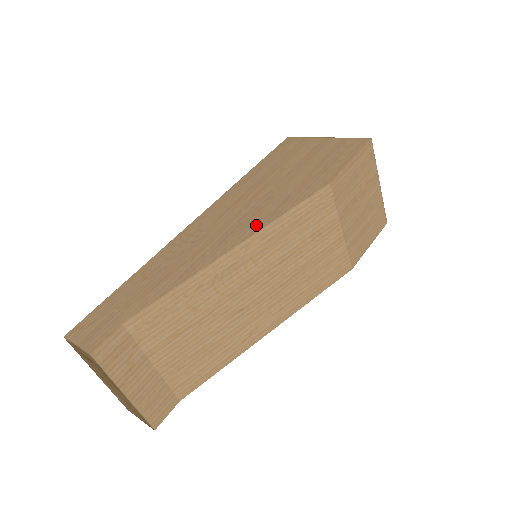
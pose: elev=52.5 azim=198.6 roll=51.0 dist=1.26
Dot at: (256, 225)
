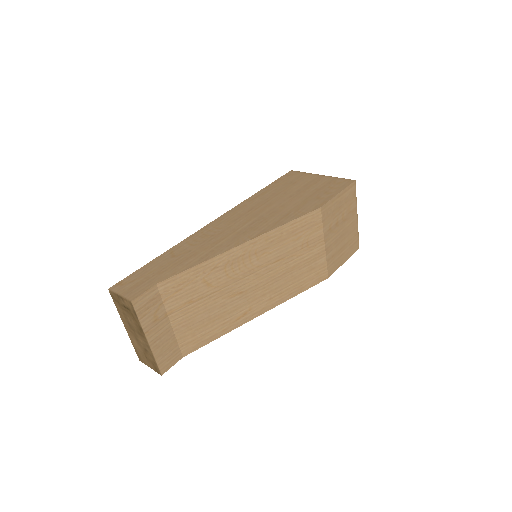
Dot at: (263, 229)
